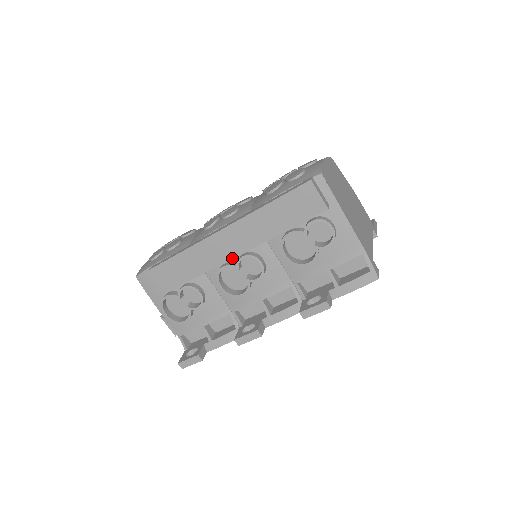
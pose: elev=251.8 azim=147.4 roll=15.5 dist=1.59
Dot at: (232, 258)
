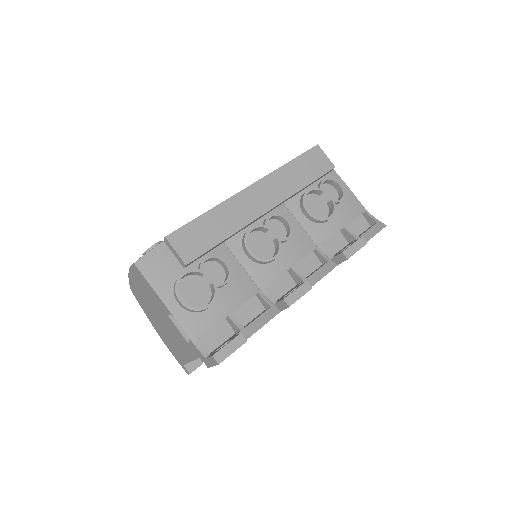
Dot at: (261, 215)
